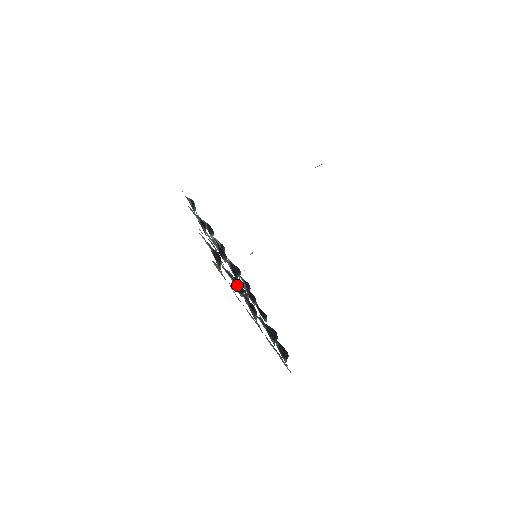
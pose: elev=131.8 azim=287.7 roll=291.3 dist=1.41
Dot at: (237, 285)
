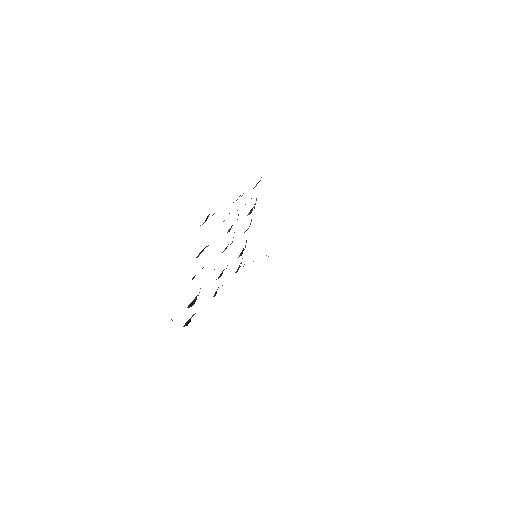
Dot at: occluded
